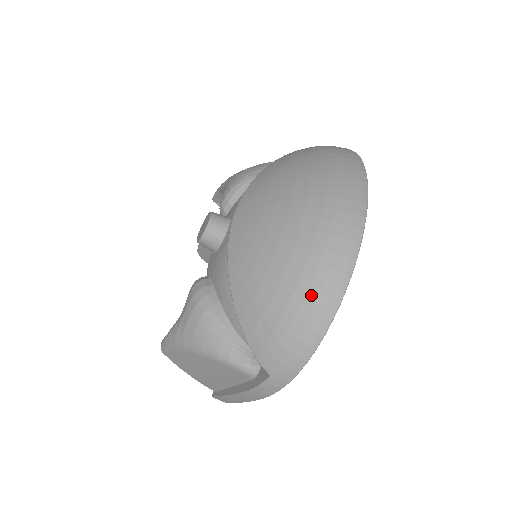
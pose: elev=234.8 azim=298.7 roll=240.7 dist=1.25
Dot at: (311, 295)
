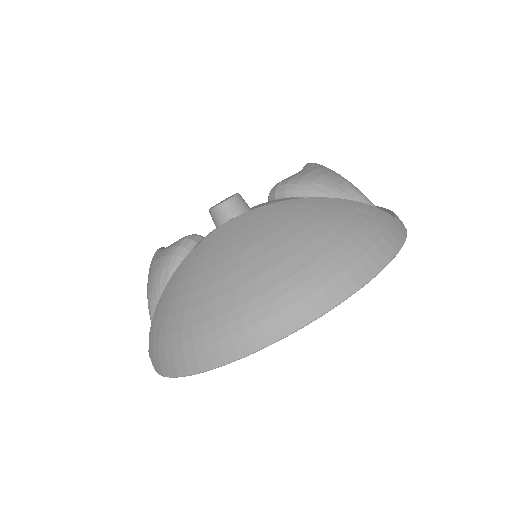
Dot at: (190, 344)
